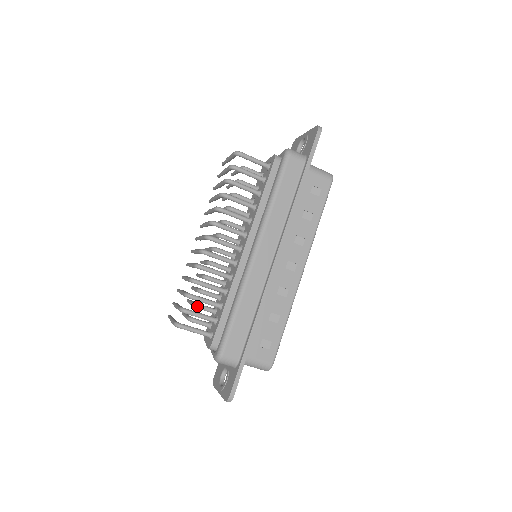
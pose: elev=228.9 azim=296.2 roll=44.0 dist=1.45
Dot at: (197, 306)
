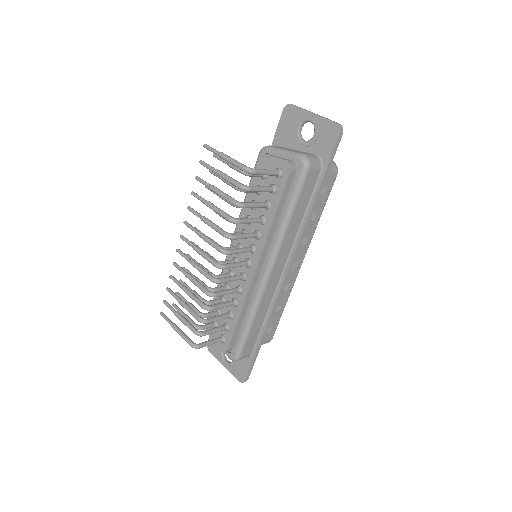
Dot at: (205, 317)
